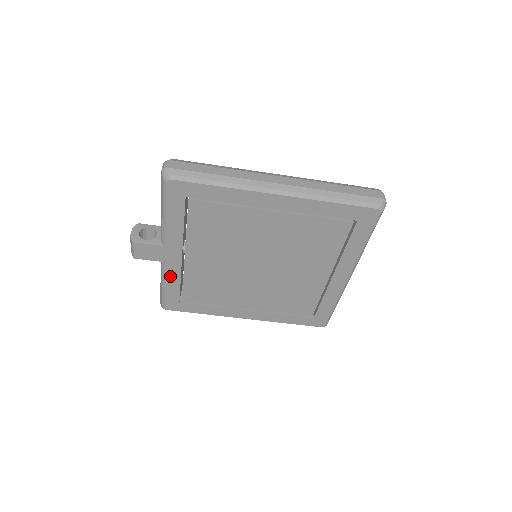
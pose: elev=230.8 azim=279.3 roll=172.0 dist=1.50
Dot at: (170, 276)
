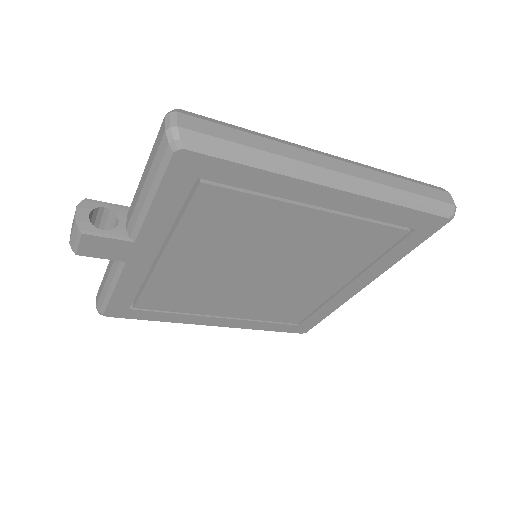
Dot at: (127, 279)
